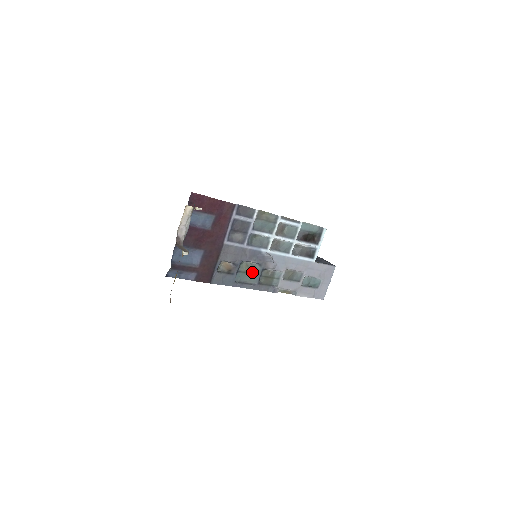
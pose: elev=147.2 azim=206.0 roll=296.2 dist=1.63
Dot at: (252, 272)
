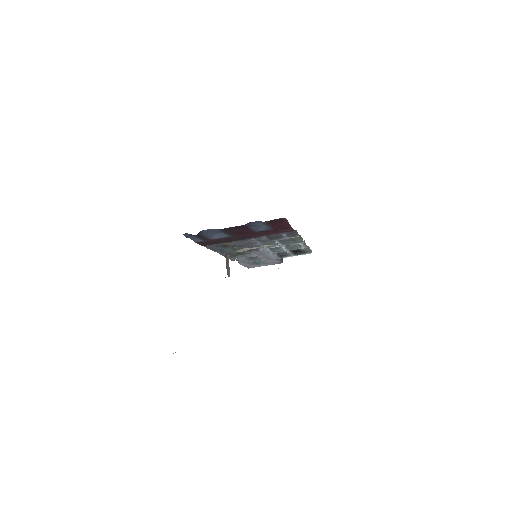
Dot at: occluded
